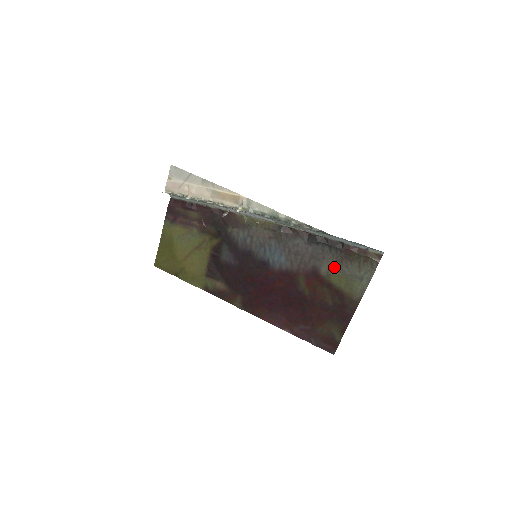
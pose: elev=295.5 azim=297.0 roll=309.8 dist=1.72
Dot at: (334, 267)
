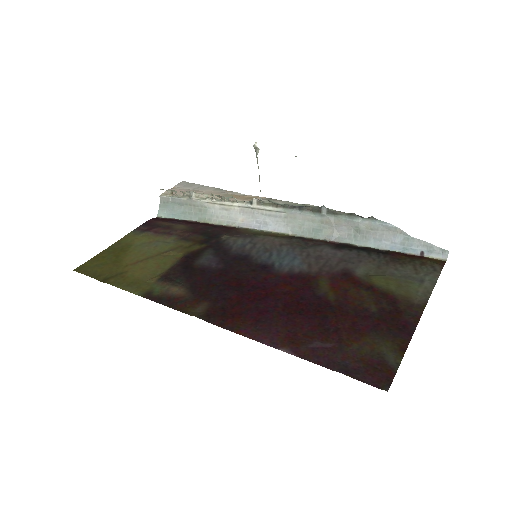
Dot at: (376, 270)
